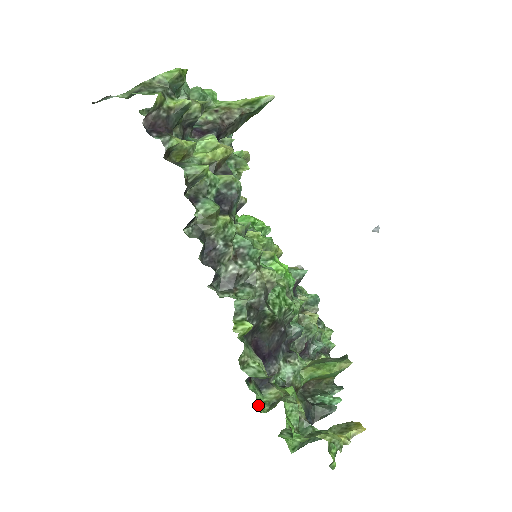
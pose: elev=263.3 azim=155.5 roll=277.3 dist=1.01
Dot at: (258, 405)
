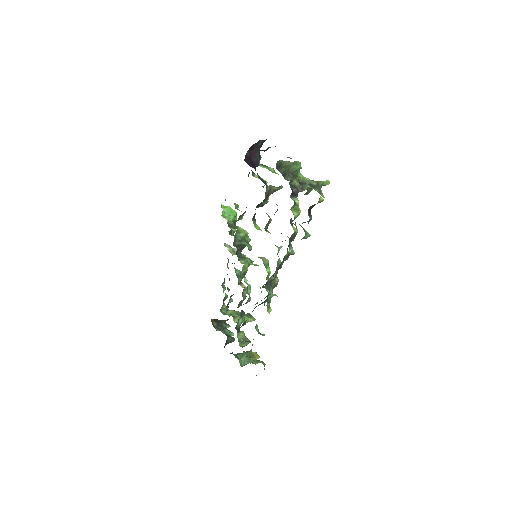
Dot at: occluded
